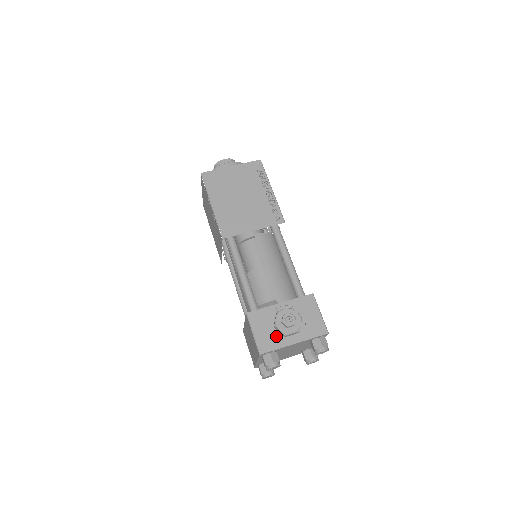
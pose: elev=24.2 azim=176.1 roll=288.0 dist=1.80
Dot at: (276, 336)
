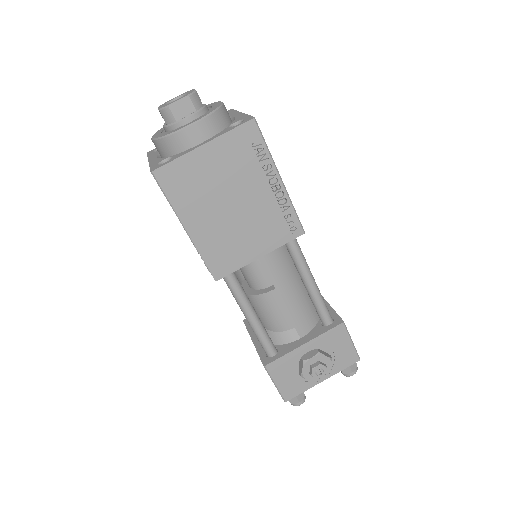
Dot at: (301, 380)
